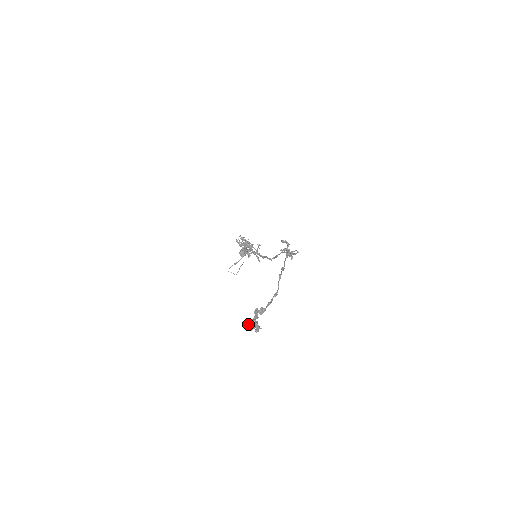
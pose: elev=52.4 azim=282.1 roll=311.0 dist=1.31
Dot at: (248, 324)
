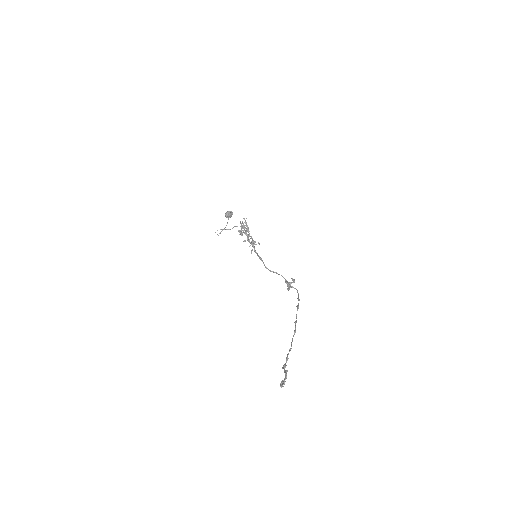
Dot at: (282, 385)
